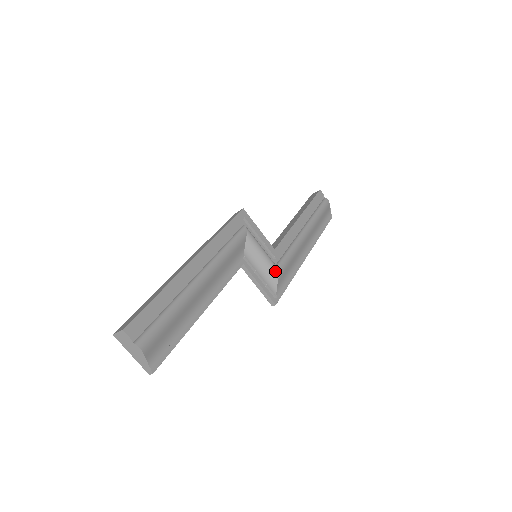
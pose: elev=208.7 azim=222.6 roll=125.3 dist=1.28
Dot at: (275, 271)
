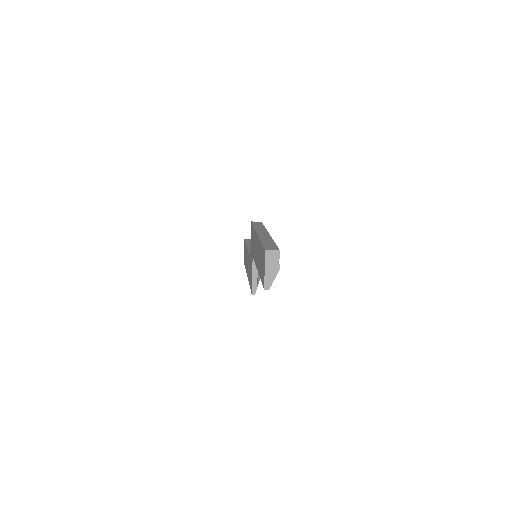
Dot at: occluded
